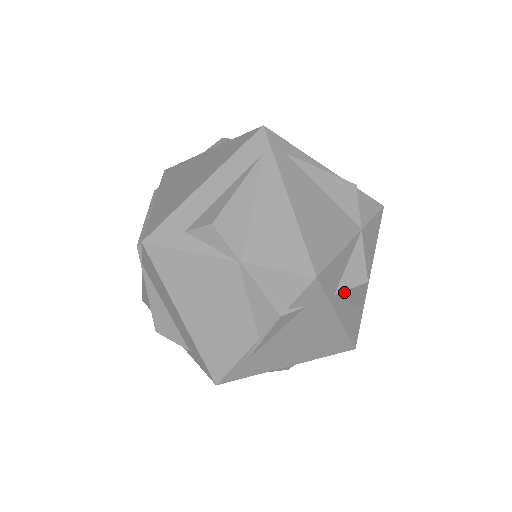
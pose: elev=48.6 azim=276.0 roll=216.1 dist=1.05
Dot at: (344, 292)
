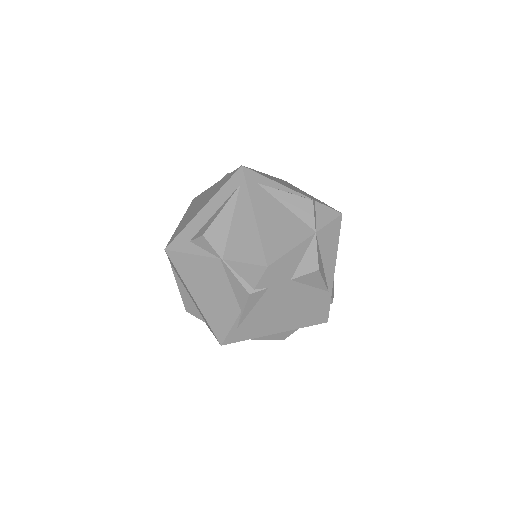
Dot at: (300, 278)
